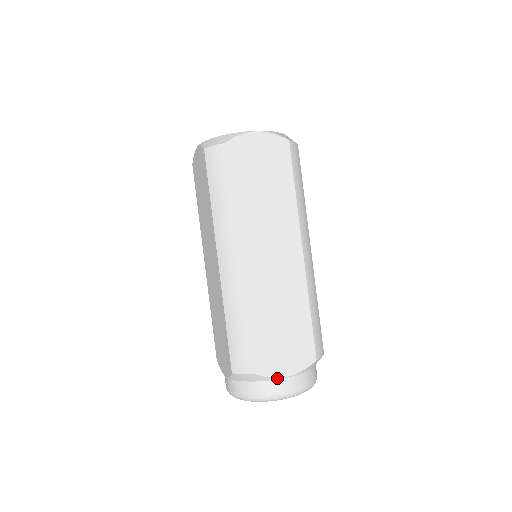
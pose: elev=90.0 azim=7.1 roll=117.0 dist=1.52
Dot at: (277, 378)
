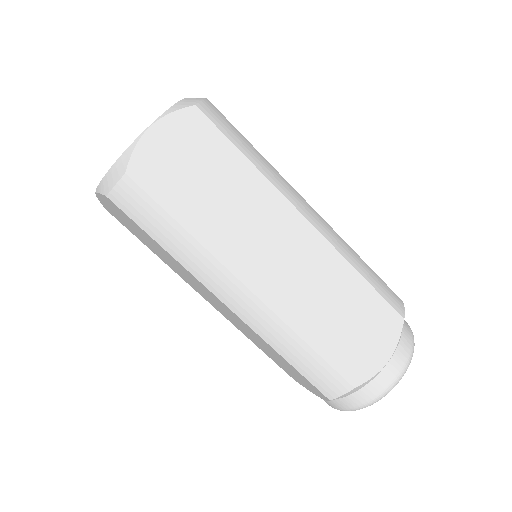
Dot at: (380, 371)
